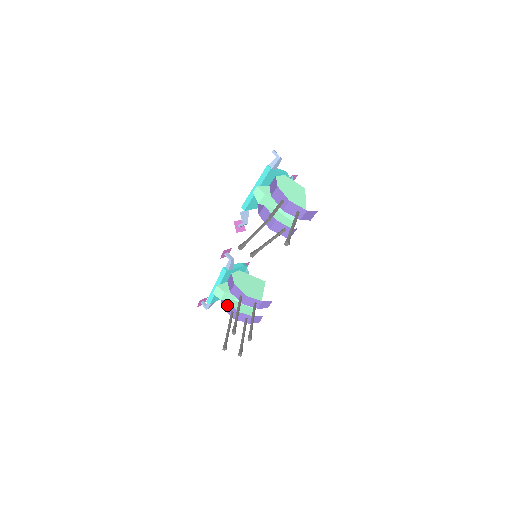
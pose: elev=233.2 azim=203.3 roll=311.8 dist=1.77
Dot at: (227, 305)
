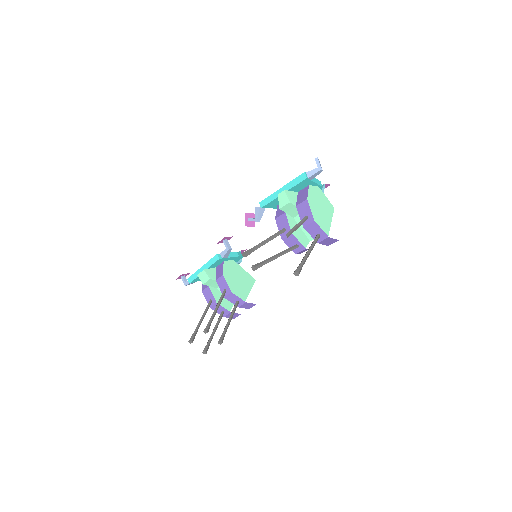
Dot at: (208, 291)
